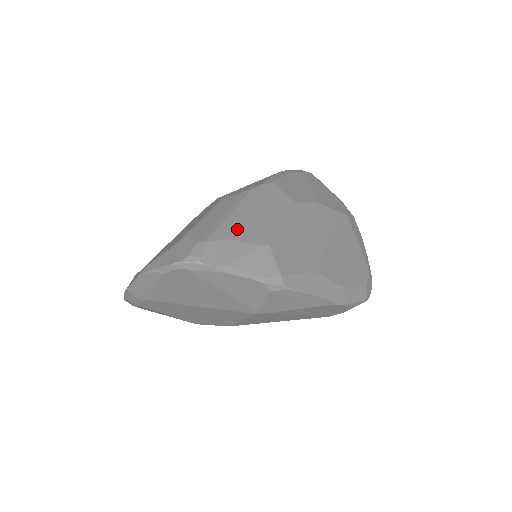
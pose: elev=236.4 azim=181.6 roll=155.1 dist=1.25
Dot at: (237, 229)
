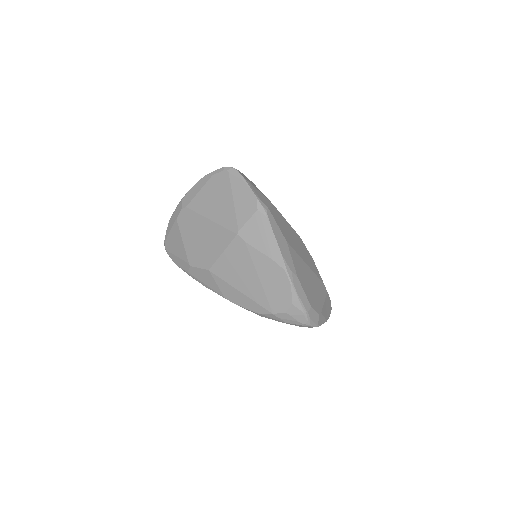
Dot at: occluded
